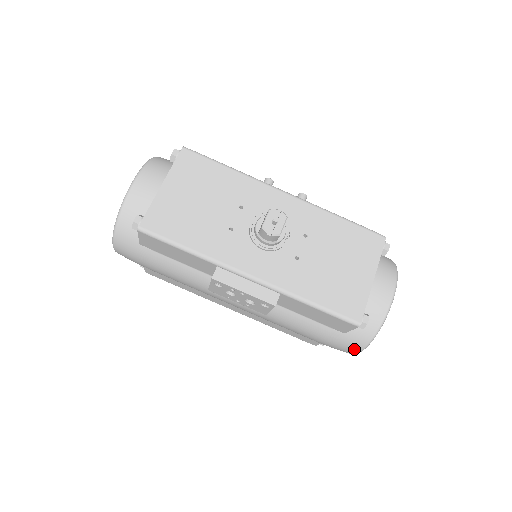
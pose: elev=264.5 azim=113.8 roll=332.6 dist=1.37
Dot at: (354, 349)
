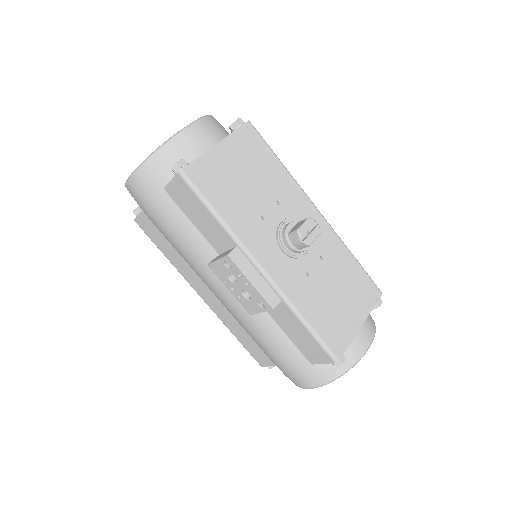
Dot at: (309, 383)
